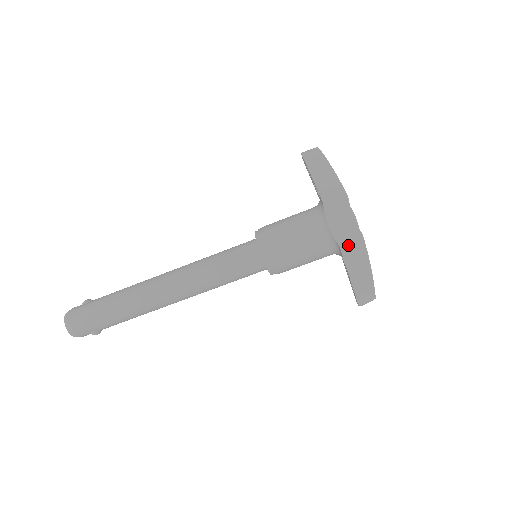
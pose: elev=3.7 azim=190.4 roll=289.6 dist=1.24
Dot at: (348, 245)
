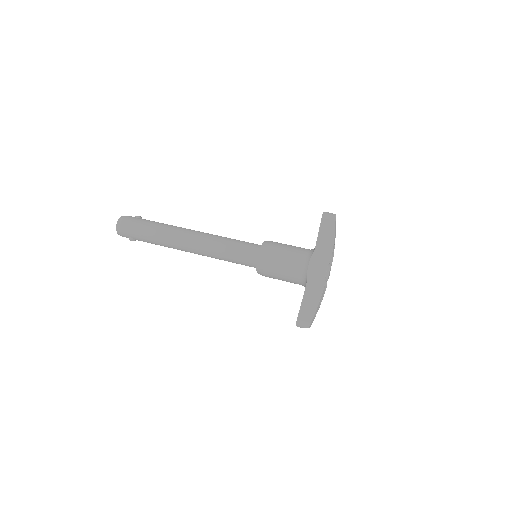
Dot at: (312, 285)
